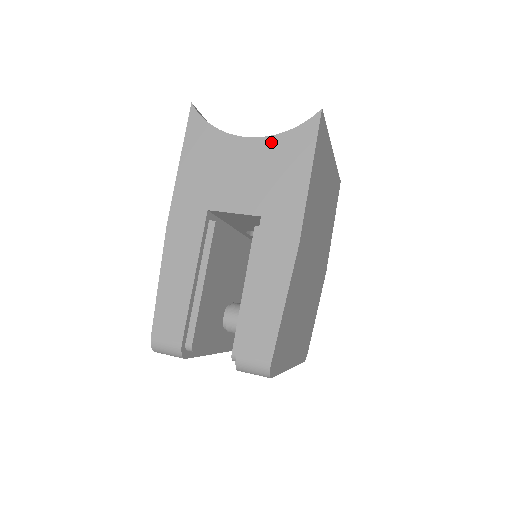
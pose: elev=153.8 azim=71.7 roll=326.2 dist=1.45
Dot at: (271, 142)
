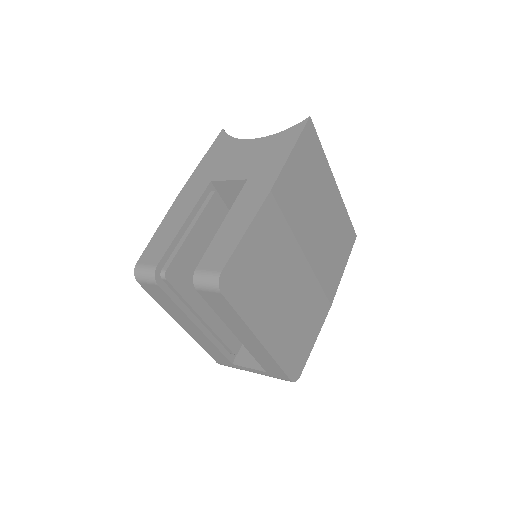
Dot at: (269, 138)
